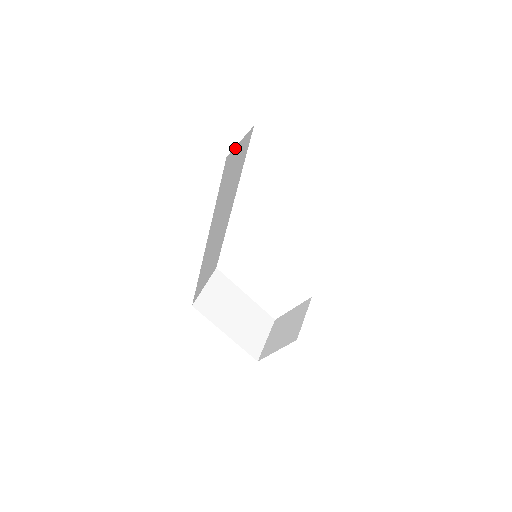
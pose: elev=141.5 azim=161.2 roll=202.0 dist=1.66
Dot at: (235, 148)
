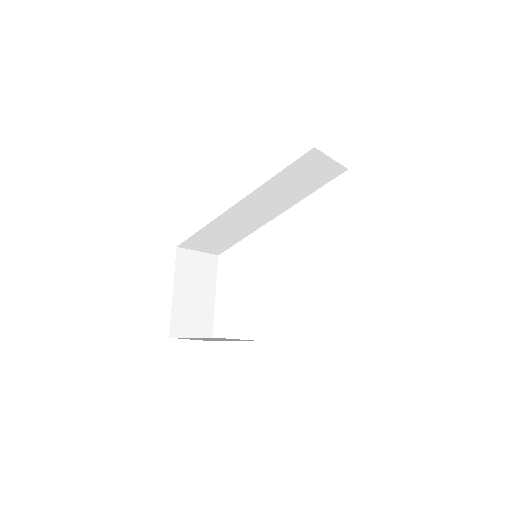
Dot at: (324, 156)
